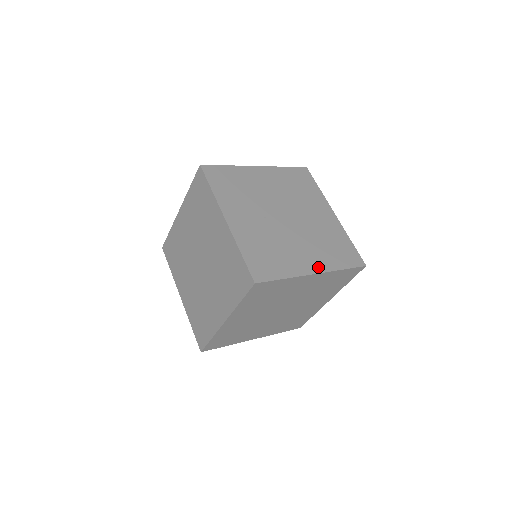
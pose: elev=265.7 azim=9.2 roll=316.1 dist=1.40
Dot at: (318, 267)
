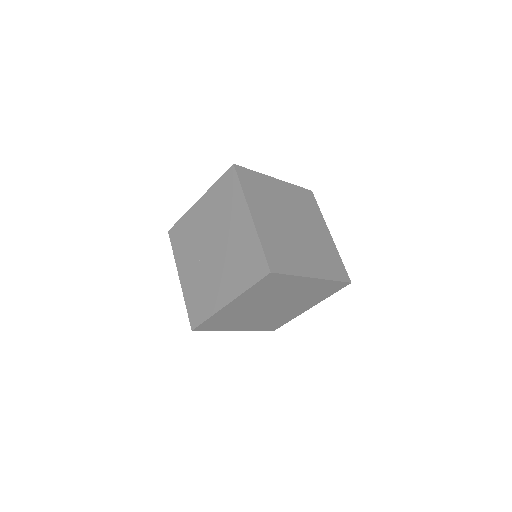
Dot at: (230, 296)
